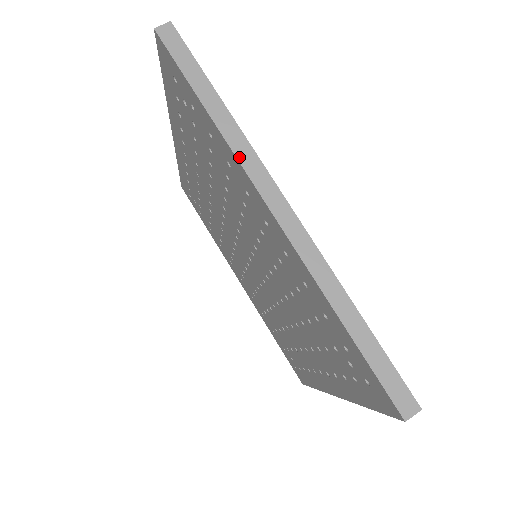
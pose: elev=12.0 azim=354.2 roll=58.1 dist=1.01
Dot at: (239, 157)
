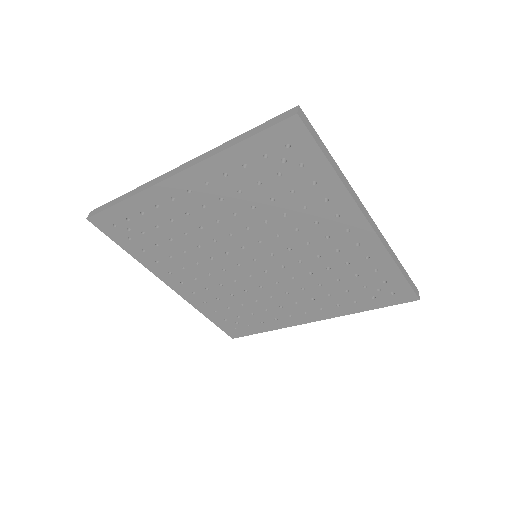
Dot at: (352, 196)
